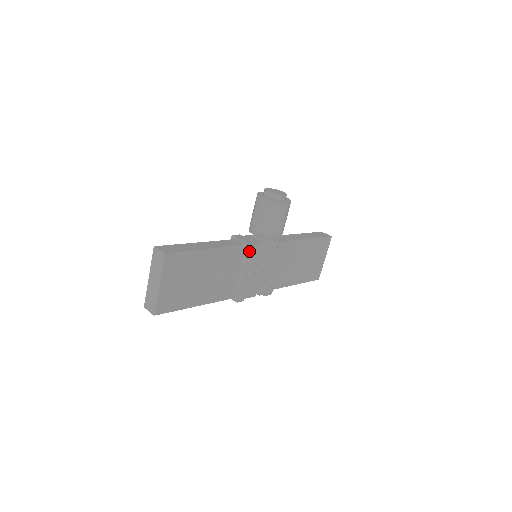
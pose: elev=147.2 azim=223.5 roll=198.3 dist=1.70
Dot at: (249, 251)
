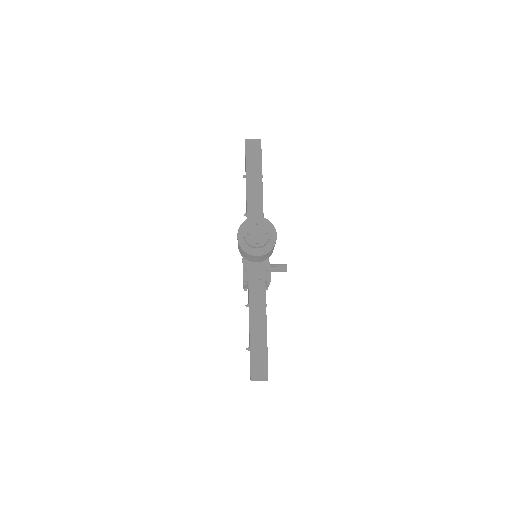
Dot at: (270, 280)
